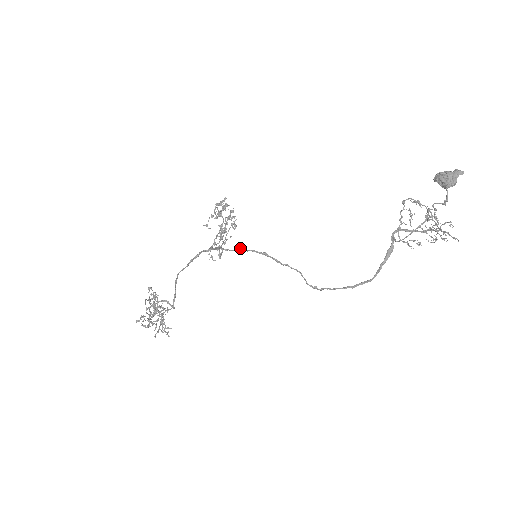
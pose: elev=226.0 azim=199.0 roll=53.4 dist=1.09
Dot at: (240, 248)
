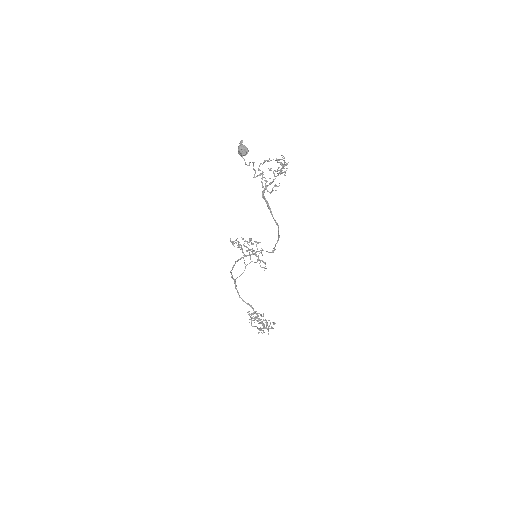
Dot at: (233, 265)
